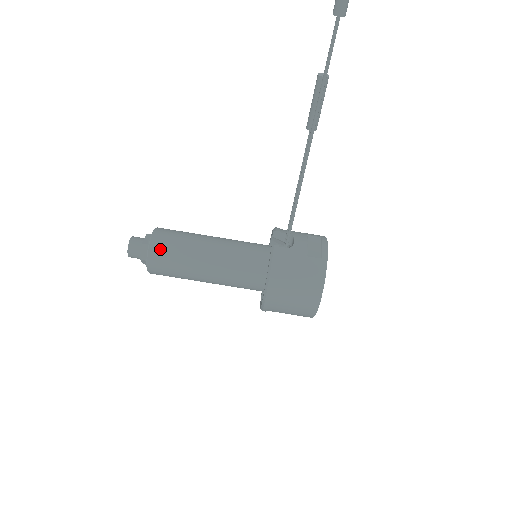
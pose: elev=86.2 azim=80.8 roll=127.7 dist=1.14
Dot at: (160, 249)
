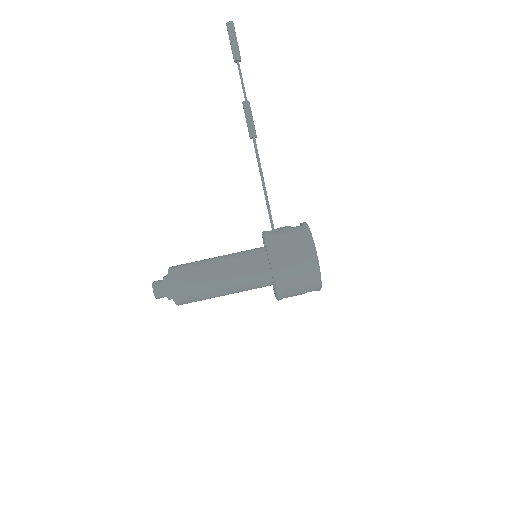
Dot at: (178, 271)
